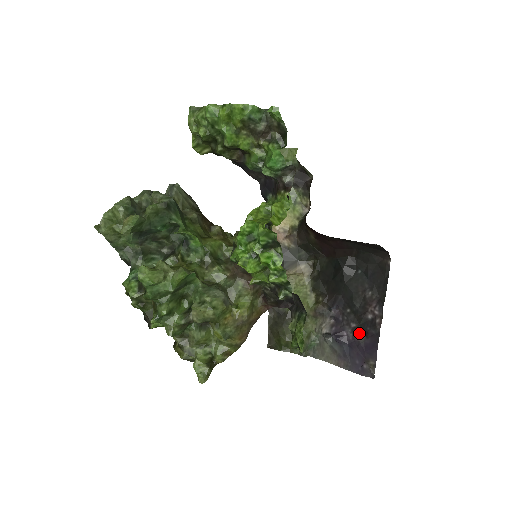
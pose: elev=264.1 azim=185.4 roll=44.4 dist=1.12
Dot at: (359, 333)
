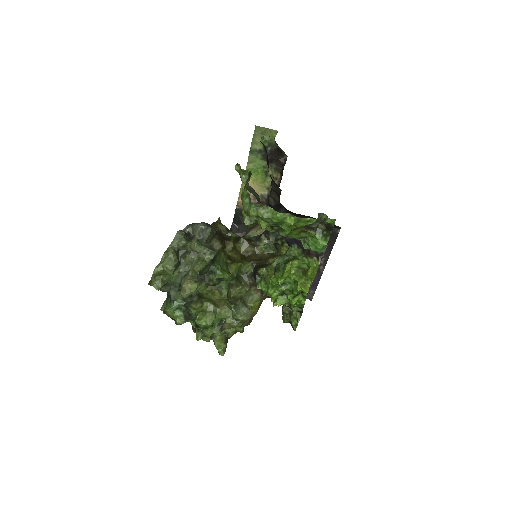
Dot at: occluded
